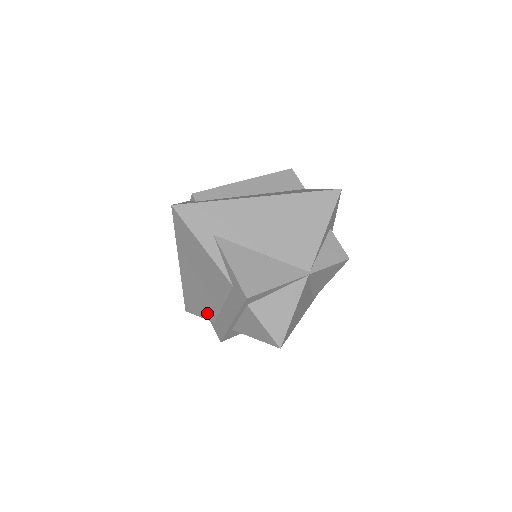
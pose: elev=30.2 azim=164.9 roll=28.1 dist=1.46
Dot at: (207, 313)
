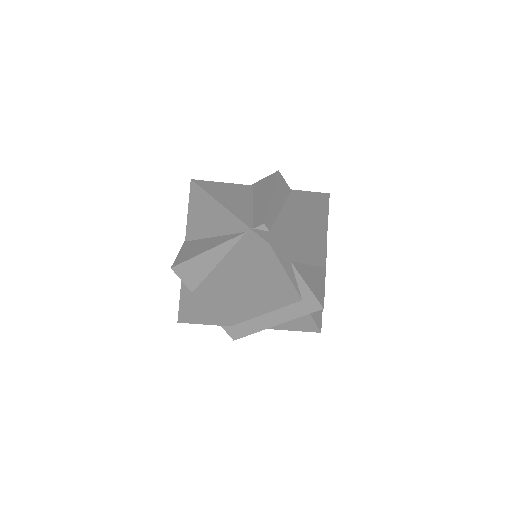
Dot at: (226, 321)
